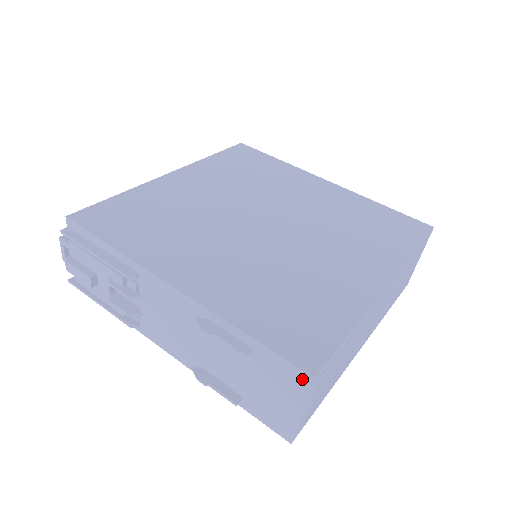
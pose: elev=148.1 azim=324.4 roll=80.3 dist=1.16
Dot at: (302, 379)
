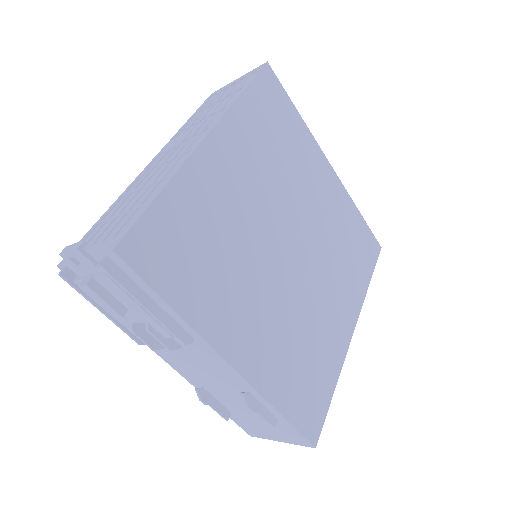
Dot at: (305, 443)
